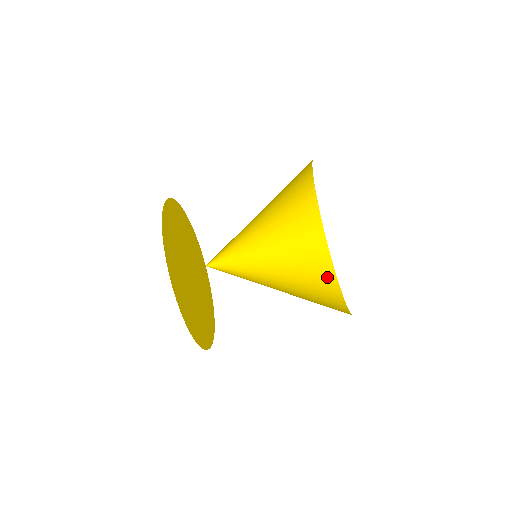
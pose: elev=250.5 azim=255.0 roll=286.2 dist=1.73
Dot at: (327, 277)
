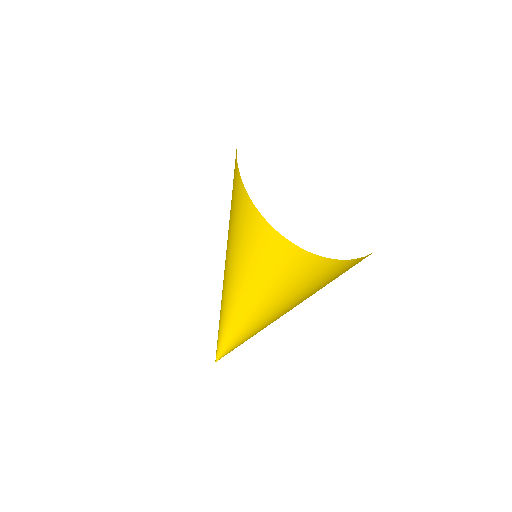
Dot at: (348, 265)
